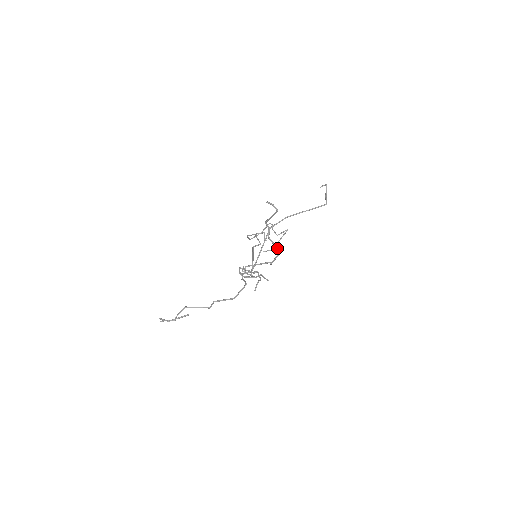
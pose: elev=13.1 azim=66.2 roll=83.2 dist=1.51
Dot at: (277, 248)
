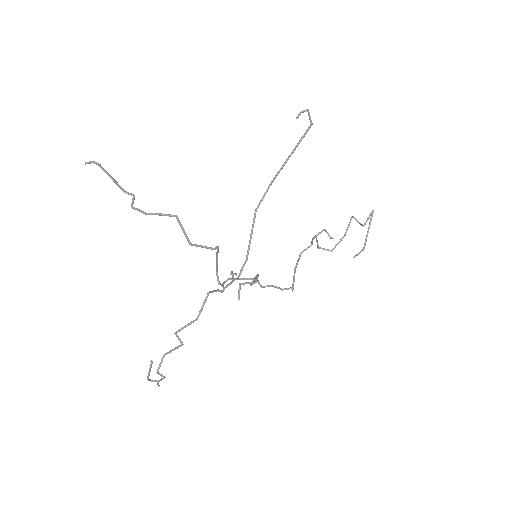
Dot at: (146, 214)
